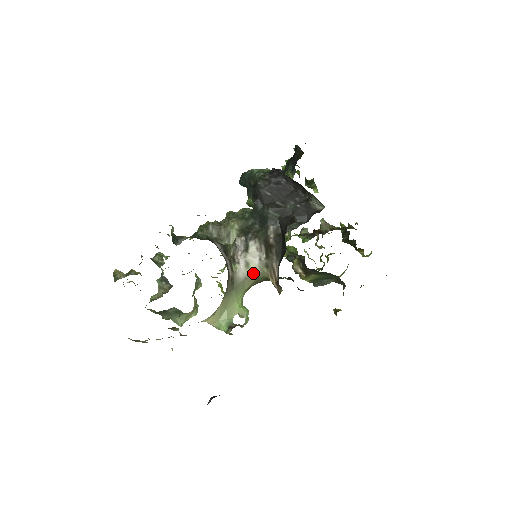
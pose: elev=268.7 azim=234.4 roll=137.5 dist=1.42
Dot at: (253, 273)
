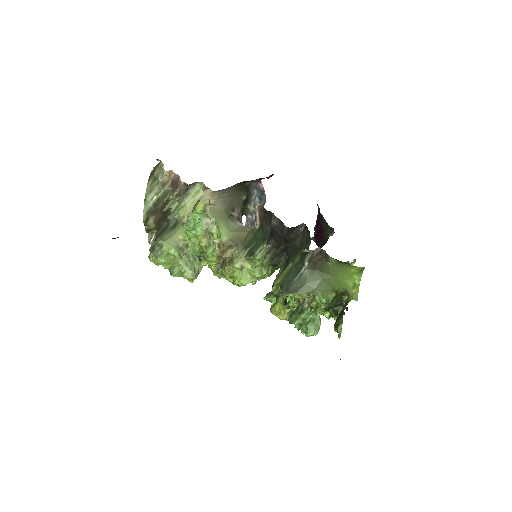
Dot at: (247, 229)
